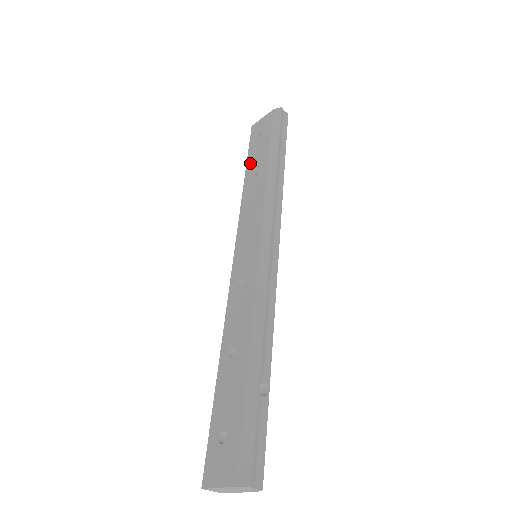
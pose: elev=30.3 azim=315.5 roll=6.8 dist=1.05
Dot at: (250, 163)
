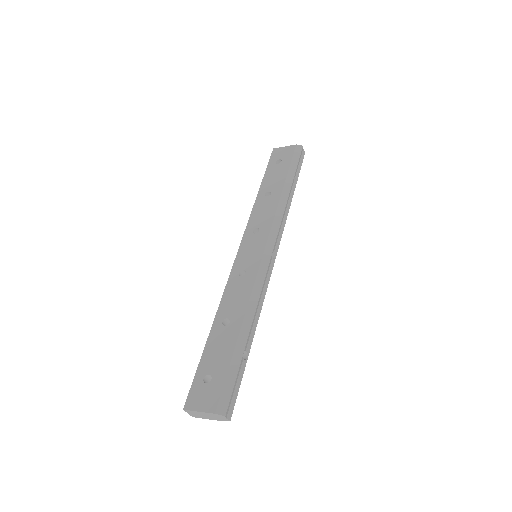
Dot at: (266, 180)
